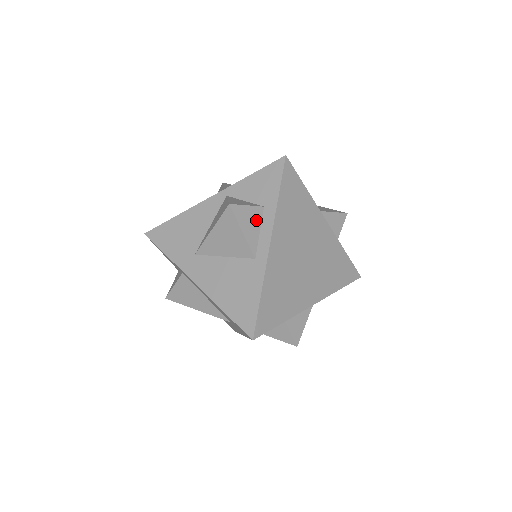
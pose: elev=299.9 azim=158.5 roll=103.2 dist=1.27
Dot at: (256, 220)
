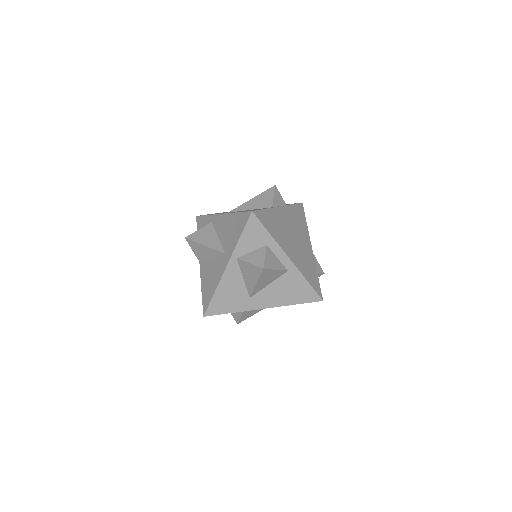
Dot at: (272, 256)
